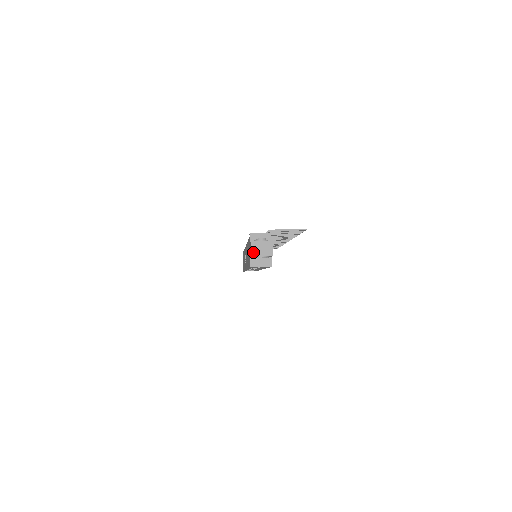
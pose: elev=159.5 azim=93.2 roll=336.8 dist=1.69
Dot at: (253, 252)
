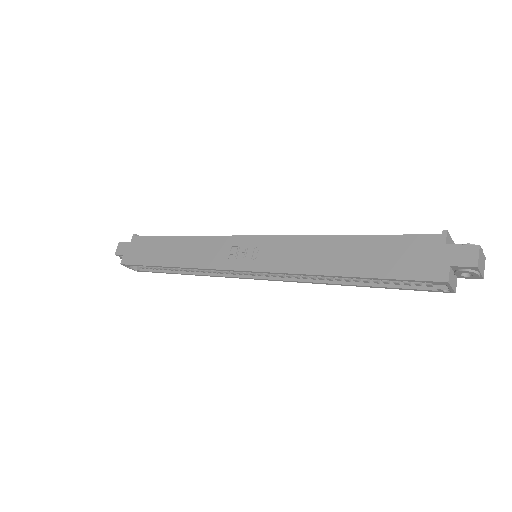
Dot at: (479, 262)
